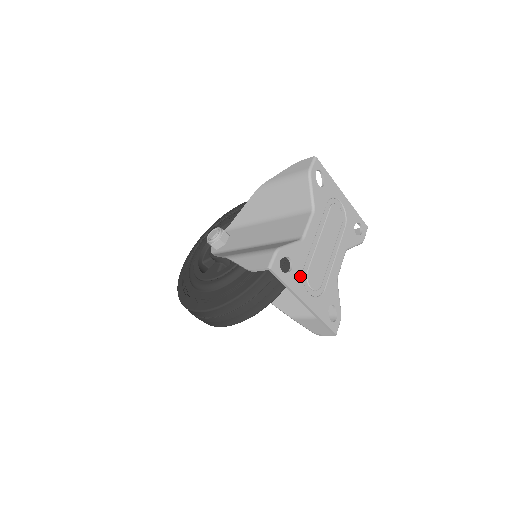
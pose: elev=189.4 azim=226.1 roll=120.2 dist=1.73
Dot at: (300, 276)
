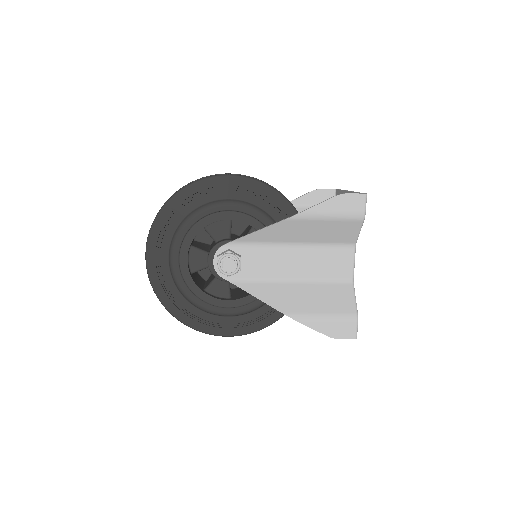
Dot at: occluded
